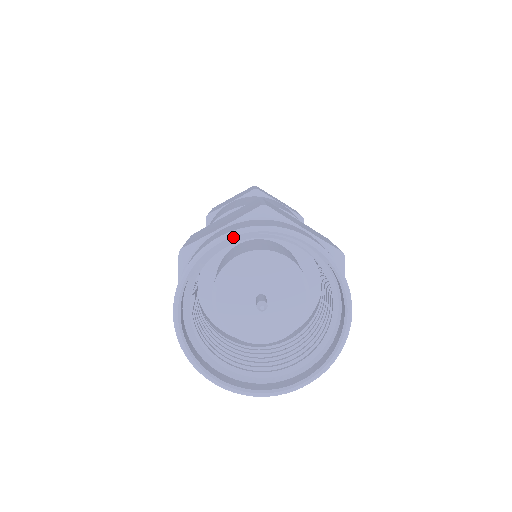
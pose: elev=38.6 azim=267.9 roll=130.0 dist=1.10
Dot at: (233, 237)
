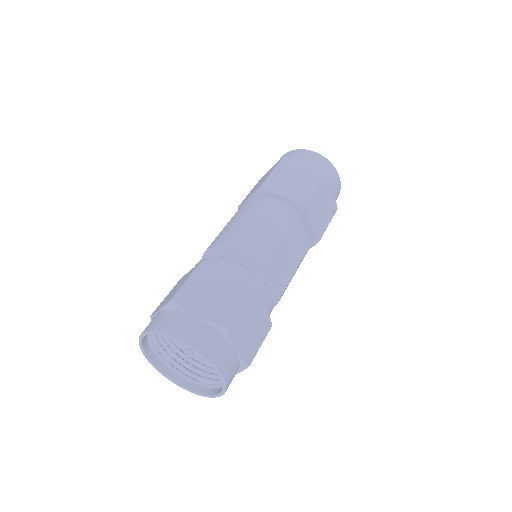
Dot at: occluded
